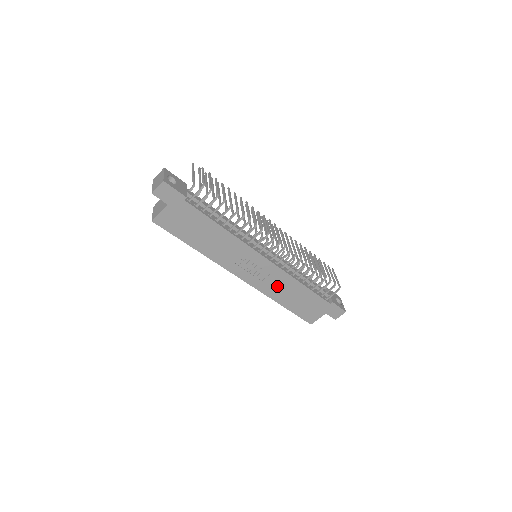
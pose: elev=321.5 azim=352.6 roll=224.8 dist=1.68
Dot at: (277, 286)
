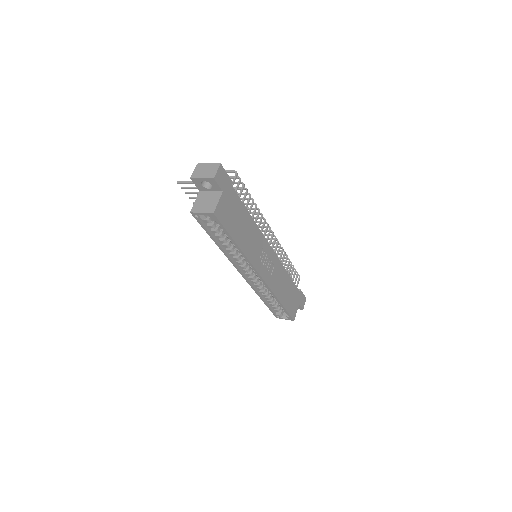
Dot at: (278, 280)
